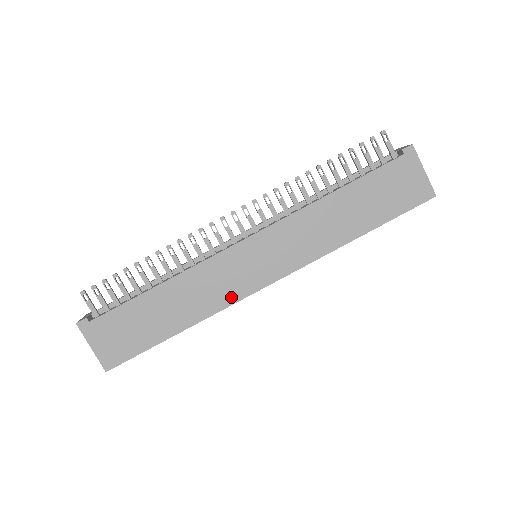
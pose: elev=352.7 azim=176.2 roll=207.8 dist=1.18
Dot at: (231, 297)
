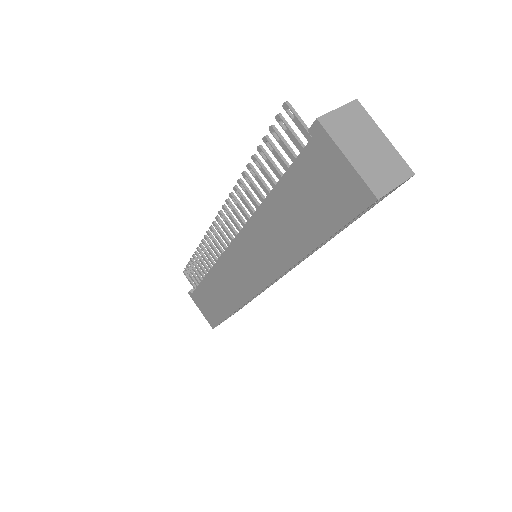
Dot at: (244, 295)
